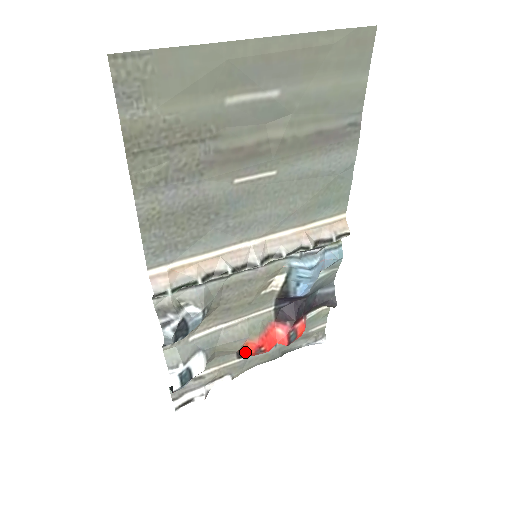
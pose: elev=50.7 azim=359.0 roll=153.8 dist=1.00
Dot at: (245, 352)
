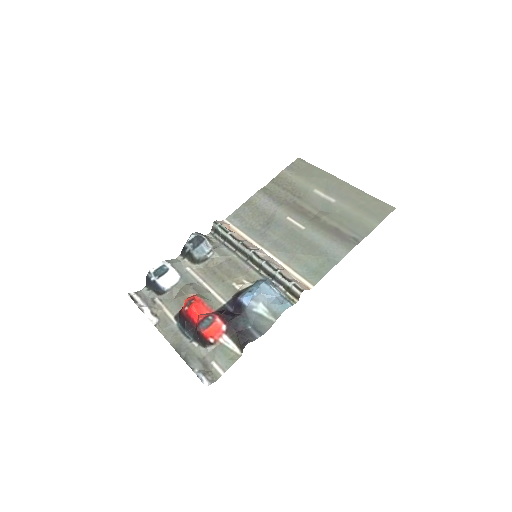
Dot at: occluded
